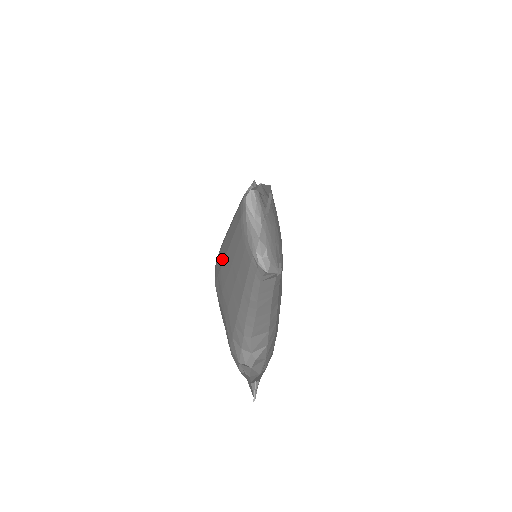
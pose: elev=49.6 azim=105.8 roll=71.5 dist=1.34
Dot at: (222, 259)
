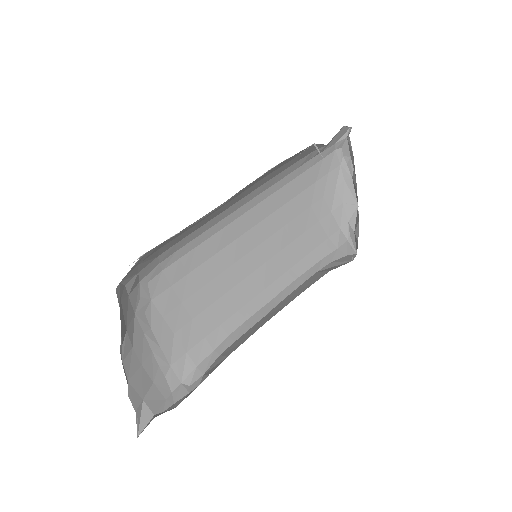
Dot at: (197, 262)
